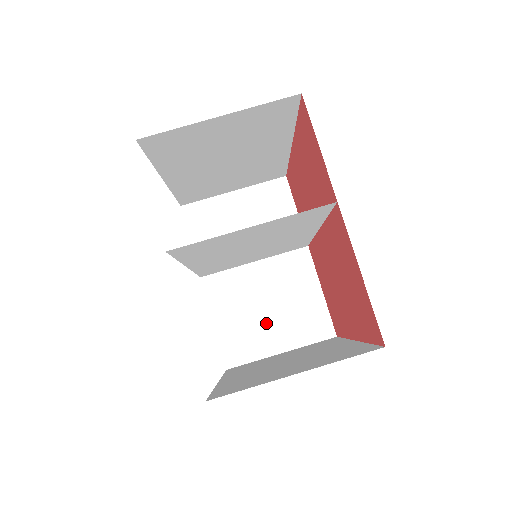
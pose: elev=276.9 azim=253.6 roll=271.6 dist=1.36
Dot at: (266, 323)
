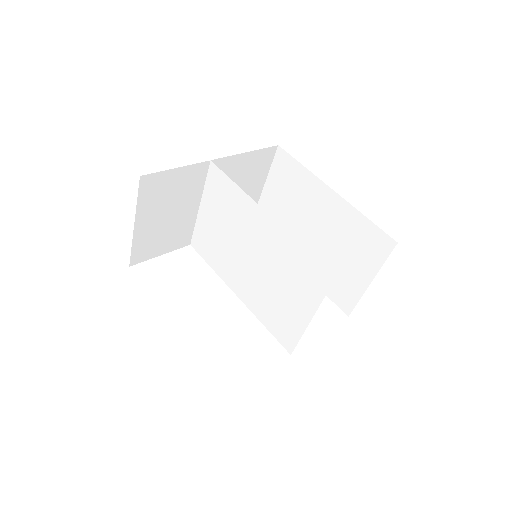
Dot at: occluded
